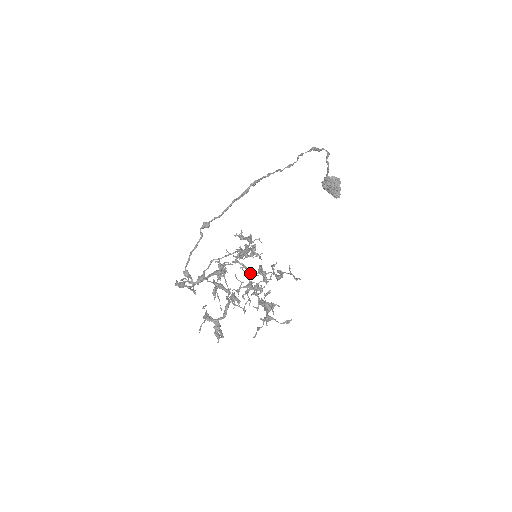
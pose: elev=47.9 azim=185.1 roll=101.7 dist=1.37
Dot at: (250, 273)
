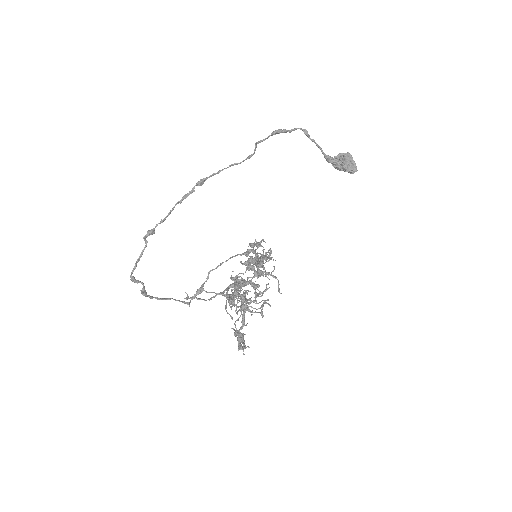
Dot at: occluded
